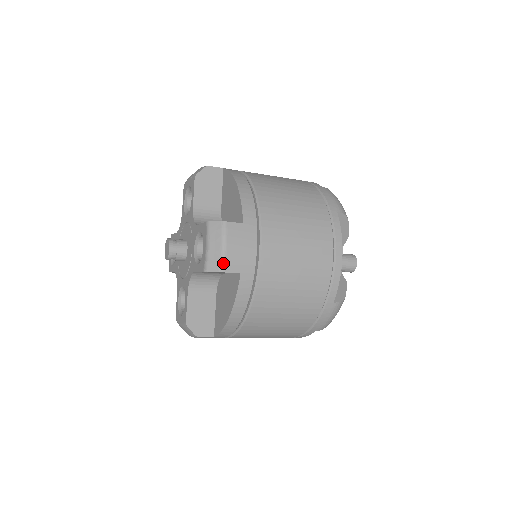
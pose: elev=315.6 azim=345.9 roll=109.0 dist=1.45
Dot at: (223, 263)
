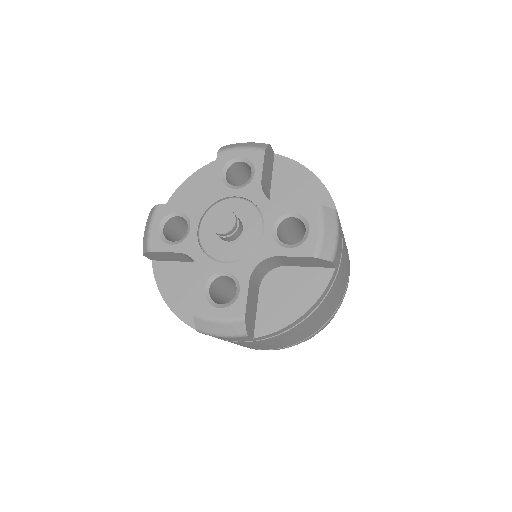
Dot at: (335, 253)
